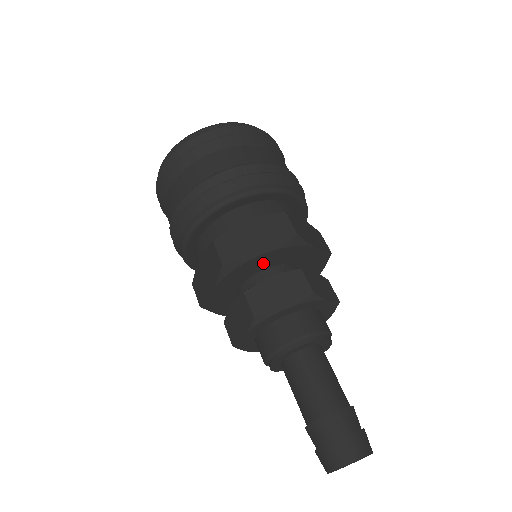
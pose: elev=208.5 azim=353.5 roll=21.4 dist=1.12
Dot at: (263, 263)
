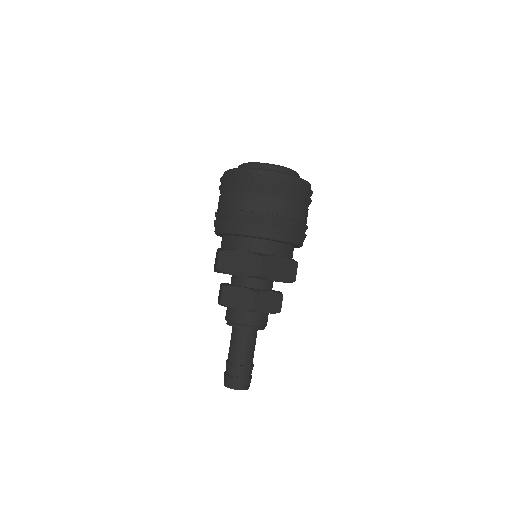
Dot at: occluded
